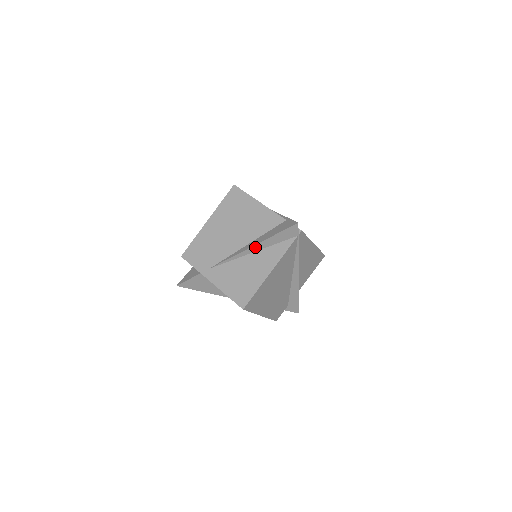
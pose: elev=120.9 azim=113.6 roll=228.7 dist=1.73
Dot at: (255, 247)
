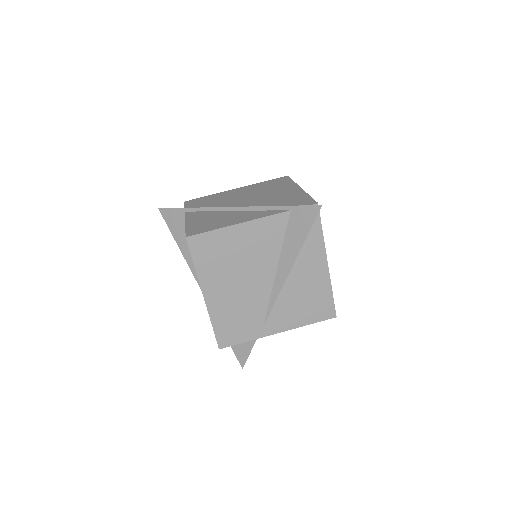
Dot at: (292, 266)
